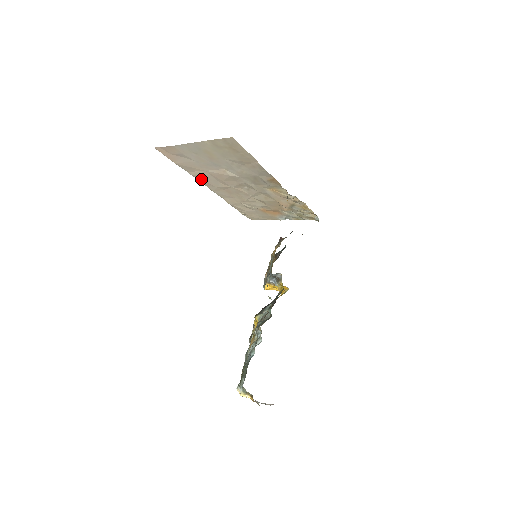
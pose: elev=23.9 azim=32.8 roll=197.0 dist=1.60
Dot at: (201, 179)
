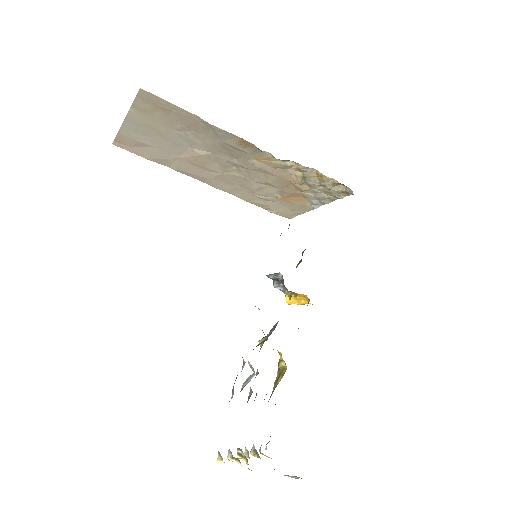
Dot at: (188, 173)
